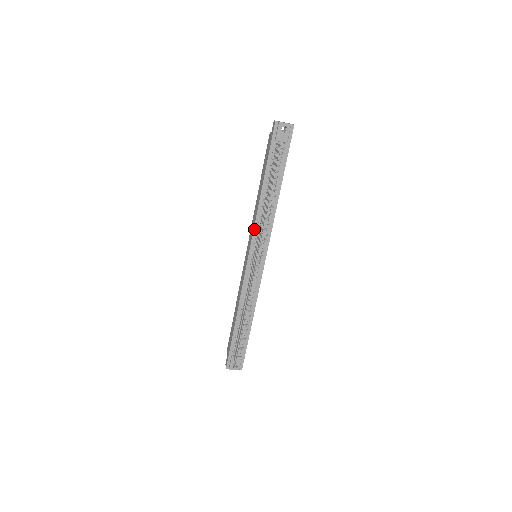
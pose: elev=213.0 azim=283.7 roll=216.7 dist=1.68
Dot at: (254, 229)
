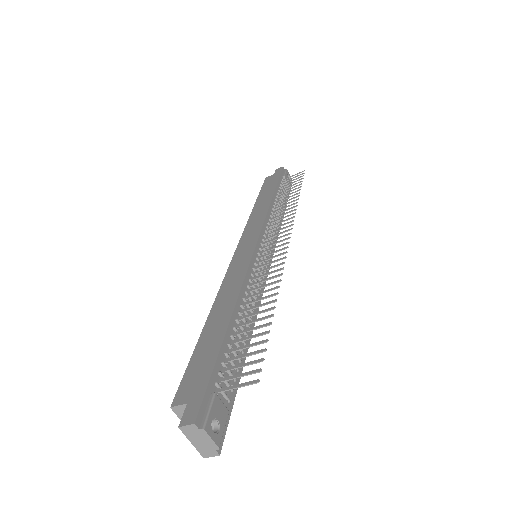
Dot at: (265, 220)
